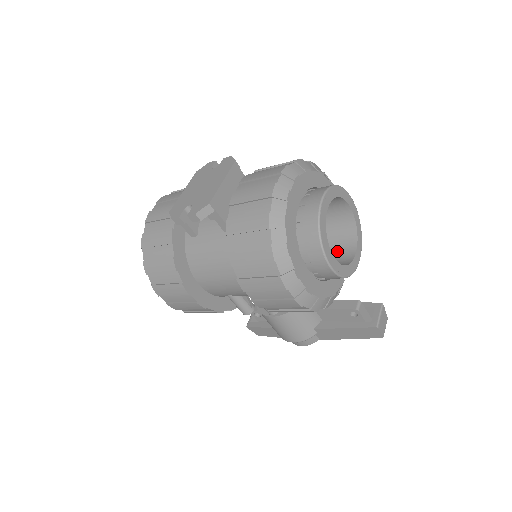
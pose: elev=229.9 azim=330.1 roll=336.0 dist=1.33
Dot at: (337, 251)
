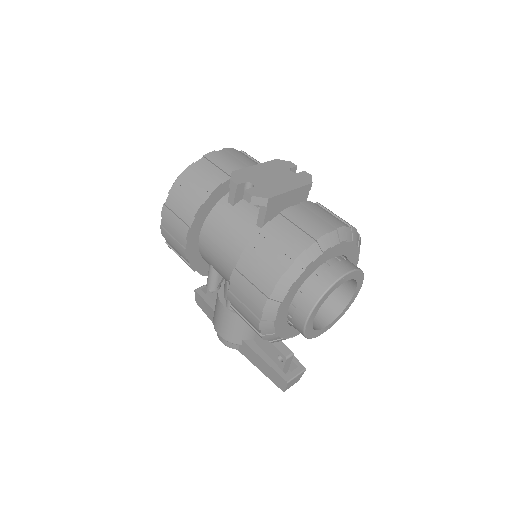
Dot at: occluded
